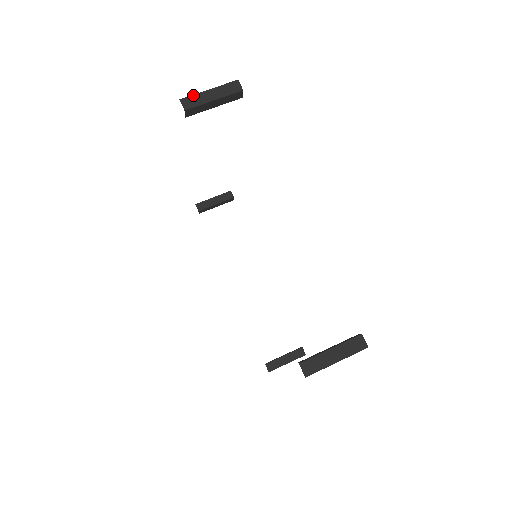
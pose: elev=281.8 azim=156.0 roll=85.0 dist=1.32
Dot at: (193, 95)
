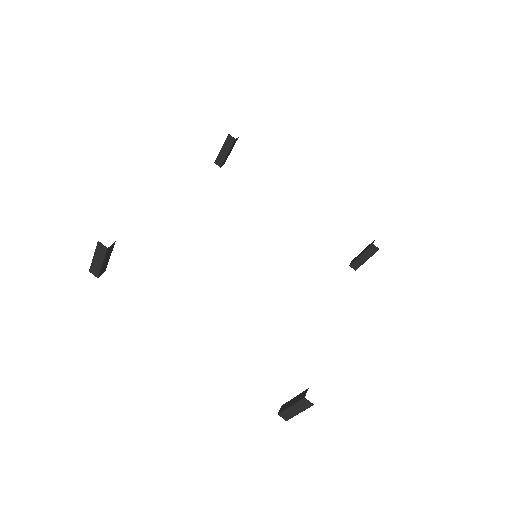
Dot at: (91, 265)
